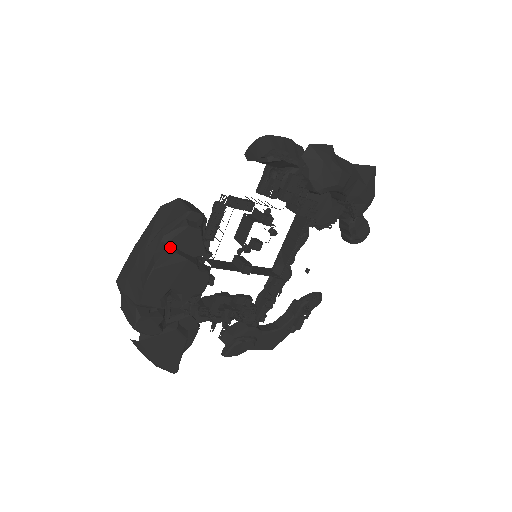
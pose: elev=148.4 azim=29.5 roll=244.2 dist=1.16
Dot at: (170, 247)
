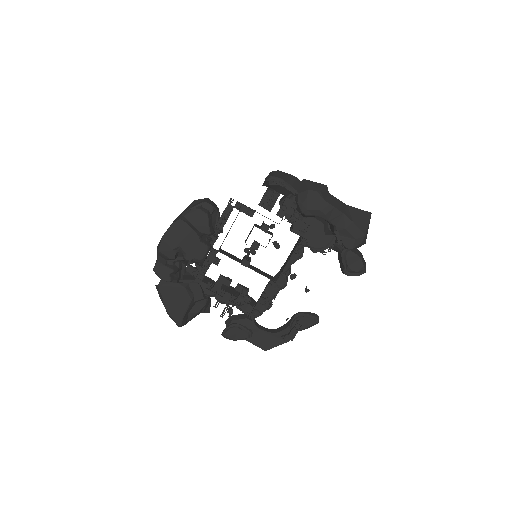
Dot at: (185, 219)
